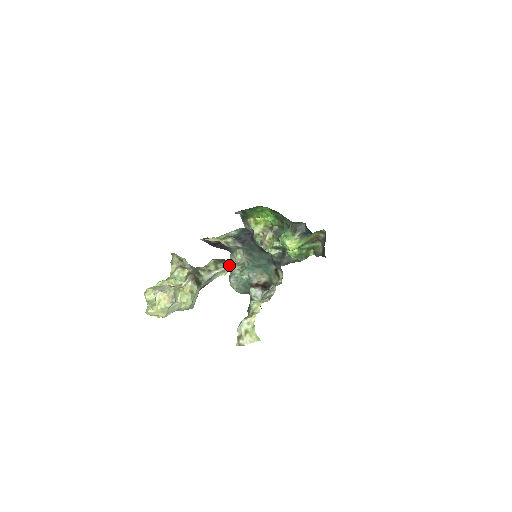
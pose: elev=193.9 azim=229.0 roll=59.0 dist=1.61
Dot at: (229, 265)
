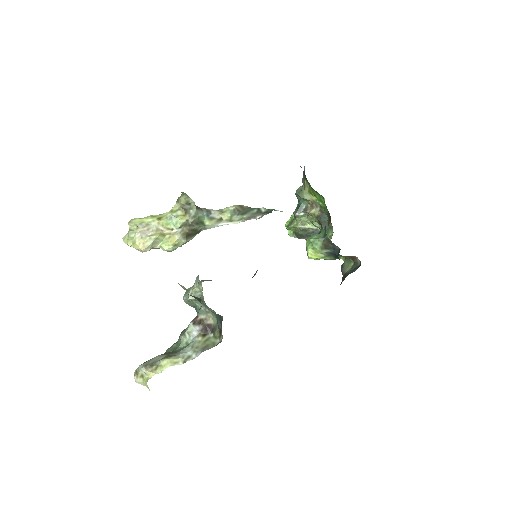
Dot at: (249, 219)
